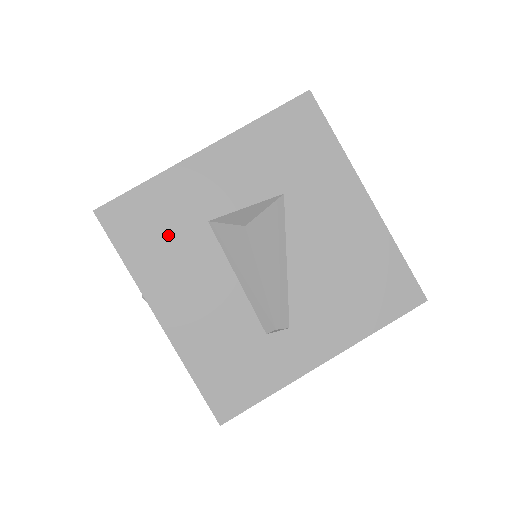
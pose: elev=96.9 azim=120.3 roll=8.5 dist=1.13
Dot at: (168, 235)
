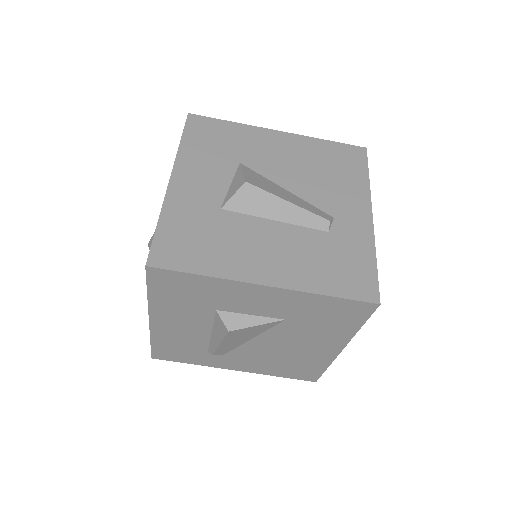
Dot at: (208, 236)
